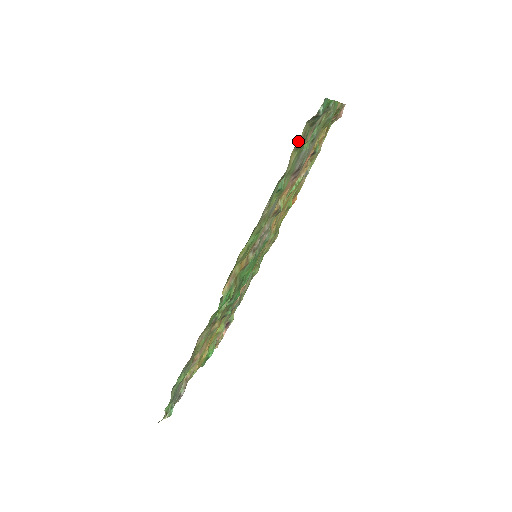
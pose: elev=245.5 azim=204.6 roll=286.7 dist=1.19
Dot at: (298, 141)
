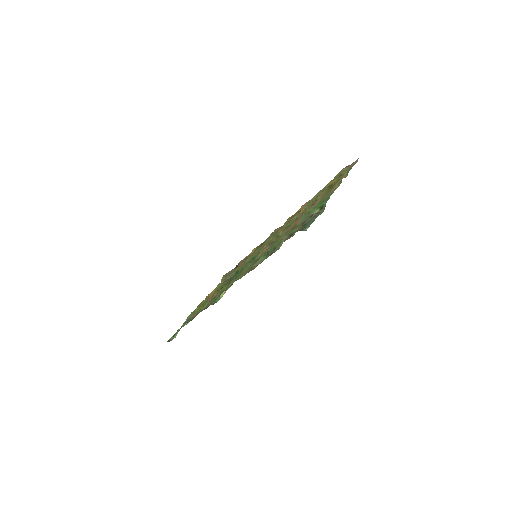
Dot at: occluded
